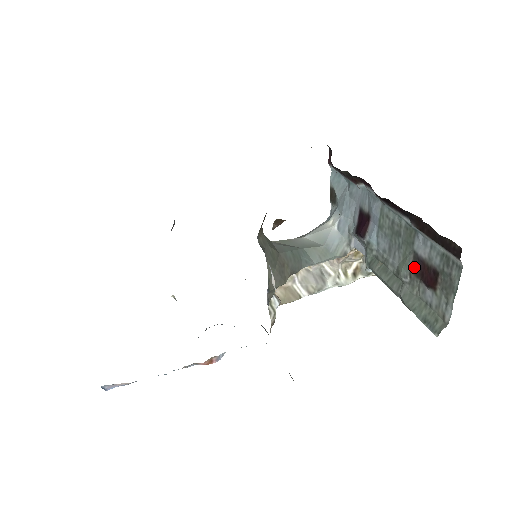
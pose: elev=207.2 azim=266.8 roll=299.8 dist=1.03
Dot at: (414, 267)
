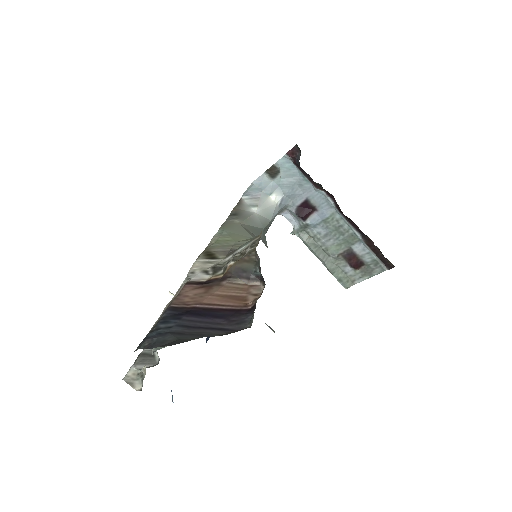
Dot at: (345, 254)
